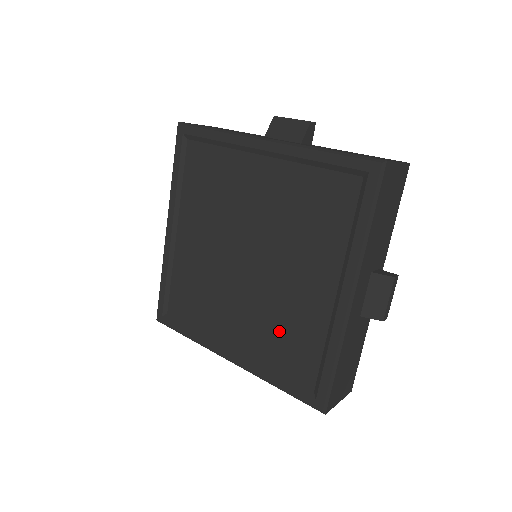
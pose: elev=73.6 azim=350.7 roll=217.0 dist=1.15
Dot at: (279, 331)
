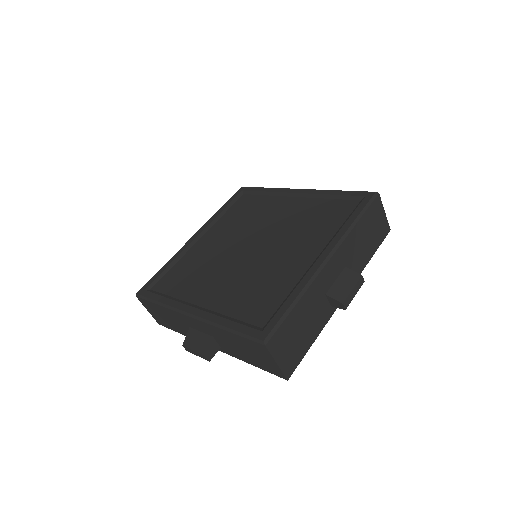
Dot at: (253, 288)
